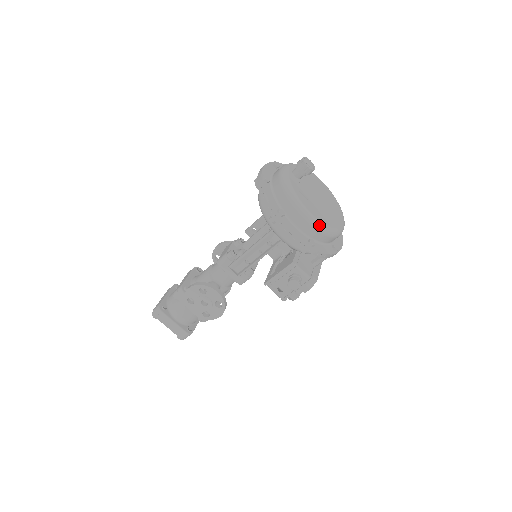
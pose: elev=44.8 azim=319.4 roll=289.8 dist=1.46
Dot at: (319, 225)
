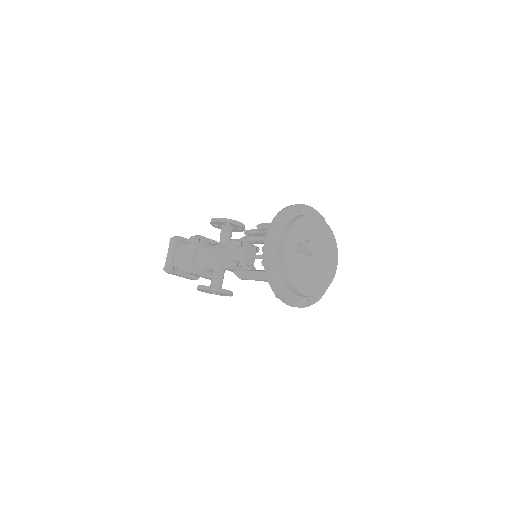
Dot at: (317, 294)
